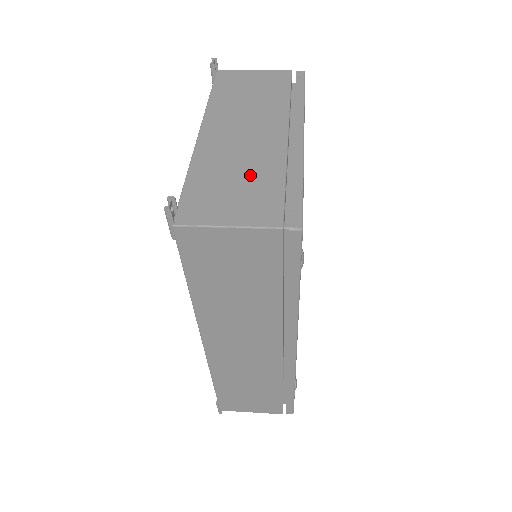
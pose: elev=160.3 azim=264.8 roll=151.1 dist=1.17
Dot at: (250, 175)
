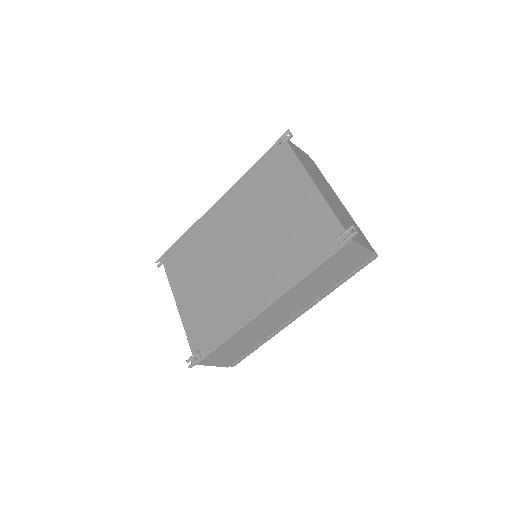
Dot at: (349, 221)
